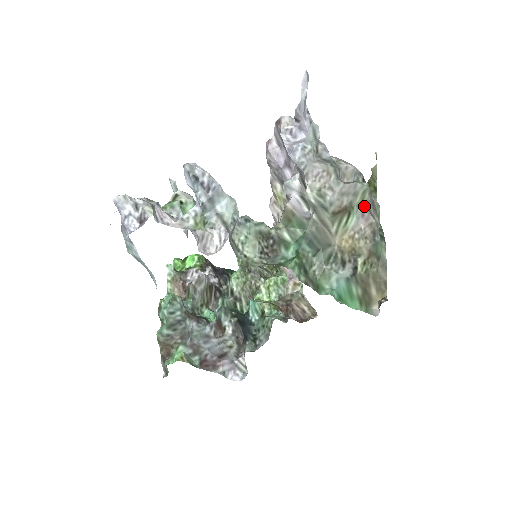
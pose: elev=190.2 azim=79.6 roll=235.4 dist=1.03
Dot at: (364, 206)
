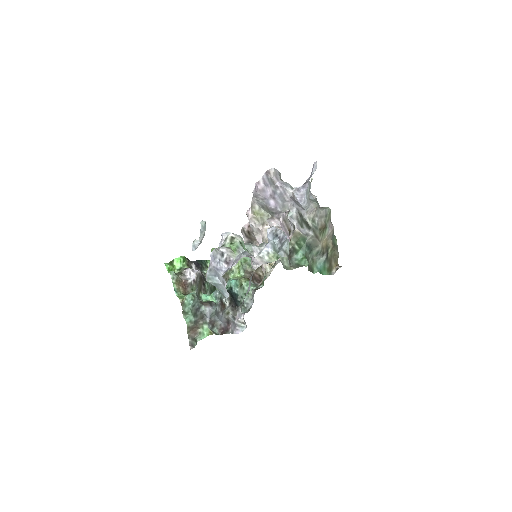
Dot at: (329, 221)
